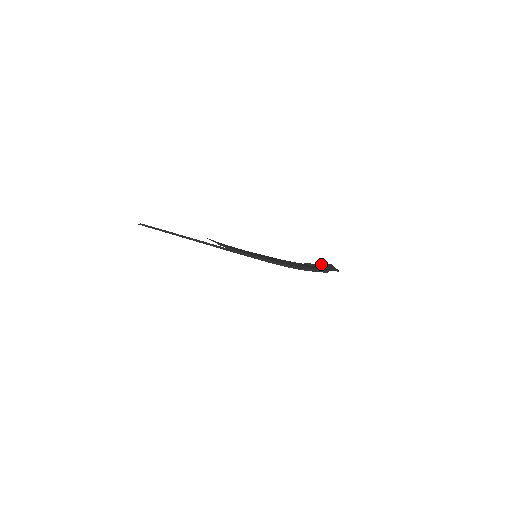
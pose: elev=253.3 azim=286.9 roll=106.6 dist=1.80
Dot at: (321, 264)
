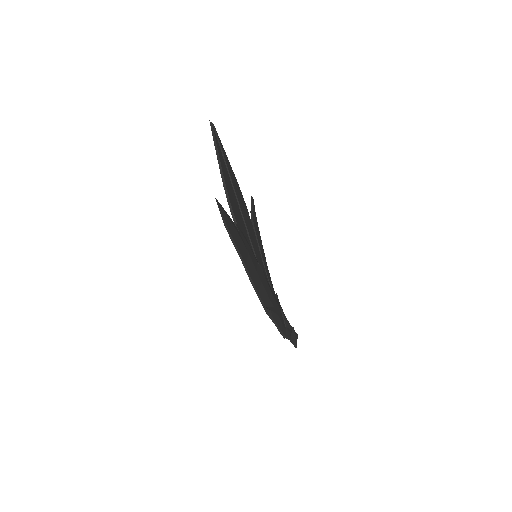
Dot at: occluded
